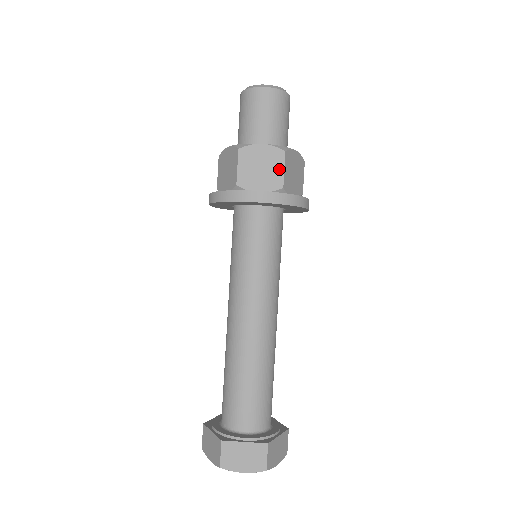
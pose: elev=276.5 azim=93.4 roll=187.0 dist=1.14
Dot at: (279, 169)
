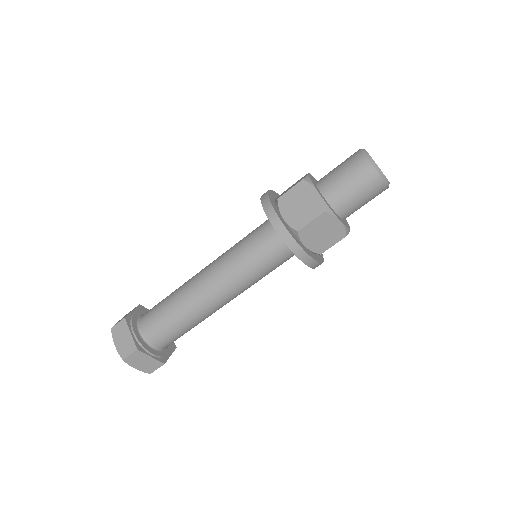
Dot at: (309, 218)
